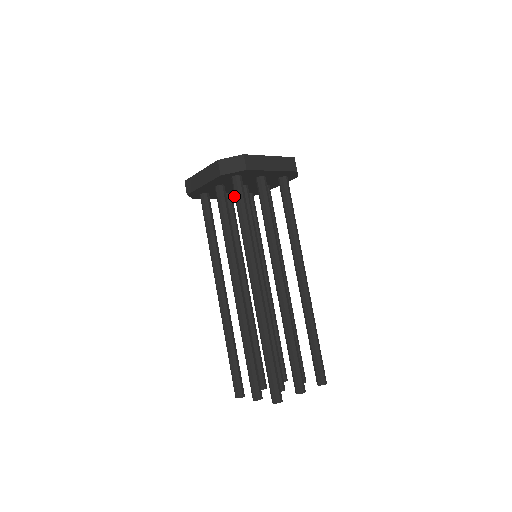
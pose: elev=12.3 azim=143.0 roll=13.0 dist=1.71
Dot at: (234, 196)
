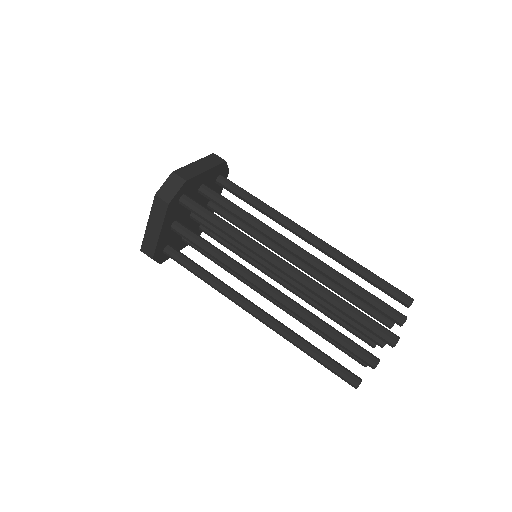
Dot at: occluded
